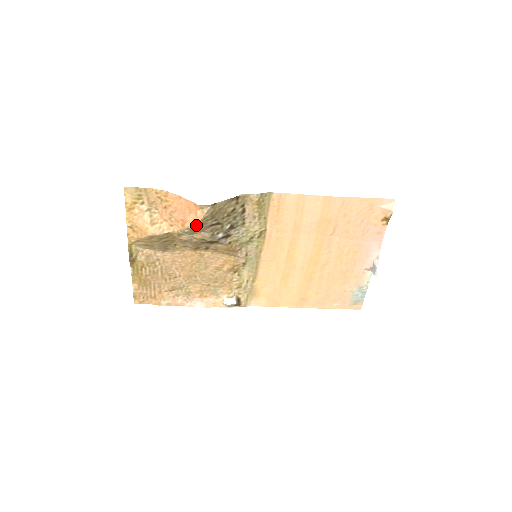
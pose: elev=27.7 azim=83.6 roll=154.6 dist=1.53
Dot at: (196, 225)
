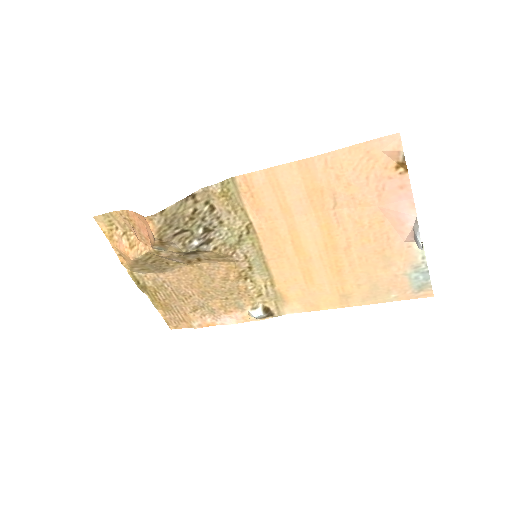
Dot at: (155, 239)
